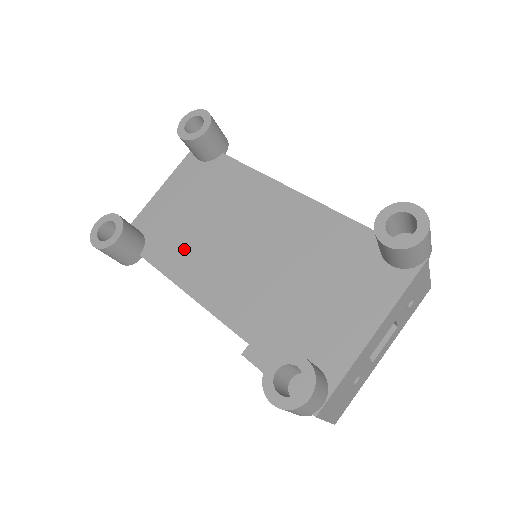
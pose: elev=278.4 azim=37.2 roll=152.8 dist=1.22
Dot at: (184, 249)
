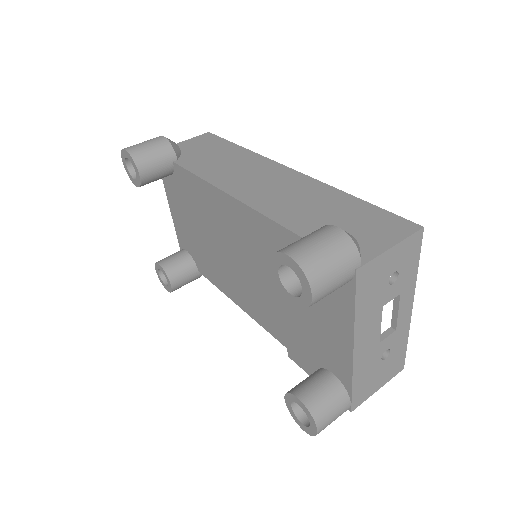
Dot at: (213, 265)
